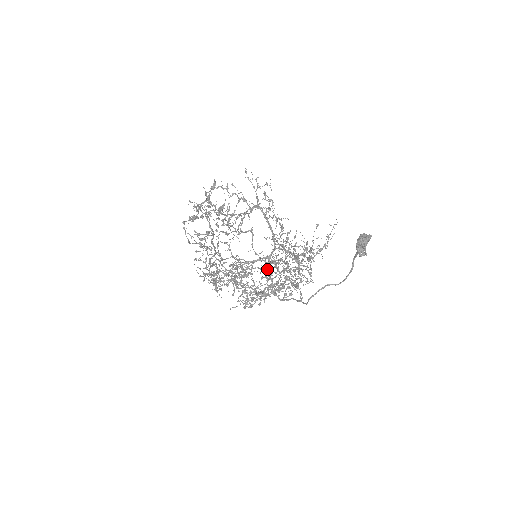
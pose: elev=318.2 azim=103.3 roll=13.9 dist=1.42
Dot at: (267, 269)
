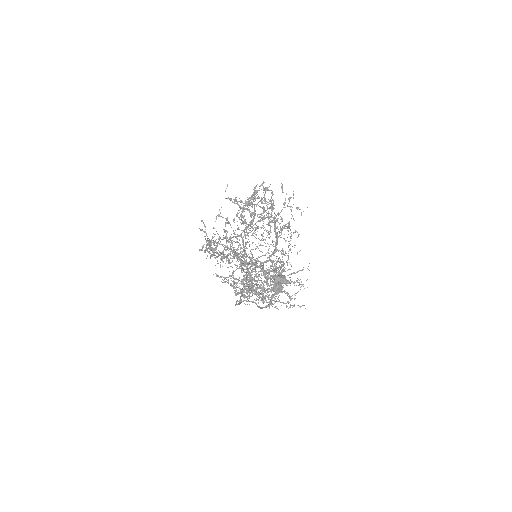
Dot at: (252, 269)
